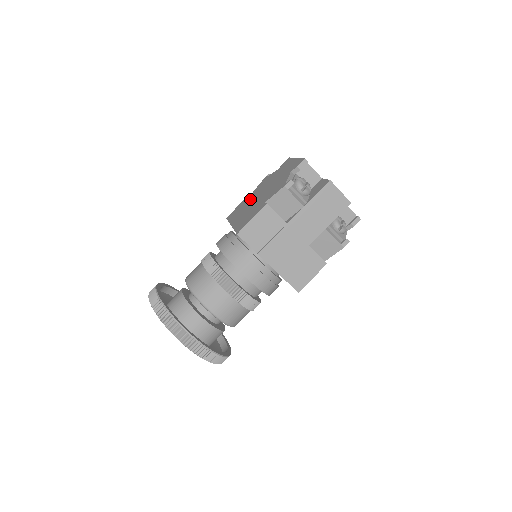
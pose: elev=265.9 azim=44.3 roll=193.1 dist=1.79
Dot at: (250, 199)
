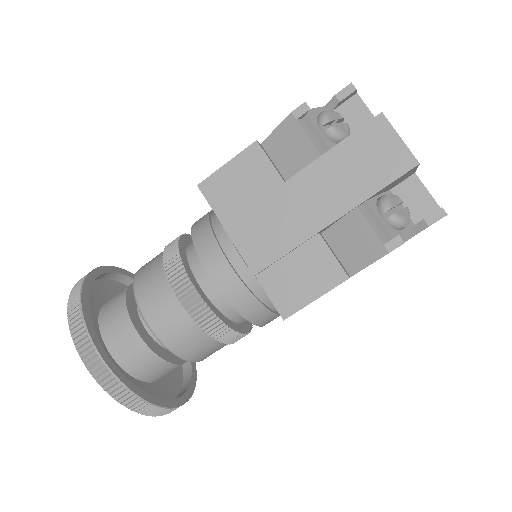
Dot at: occluded
